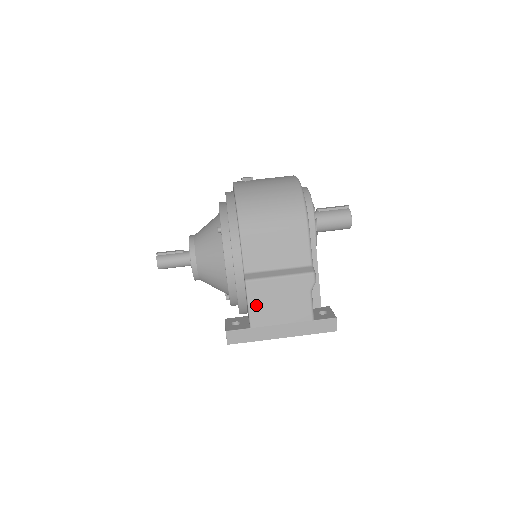
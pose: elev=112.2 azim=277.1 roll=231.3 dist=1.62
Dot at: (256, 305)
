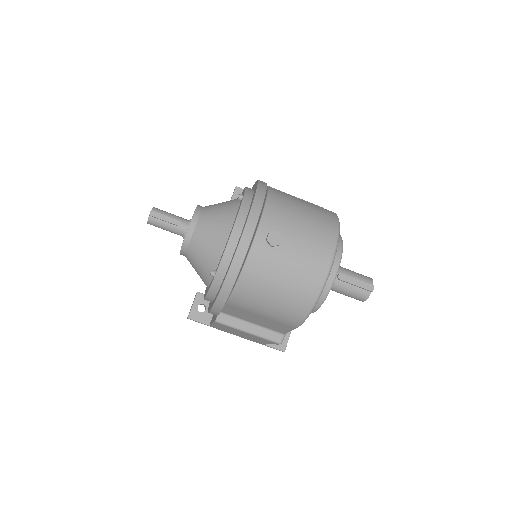
Dot at: (219, 327)
